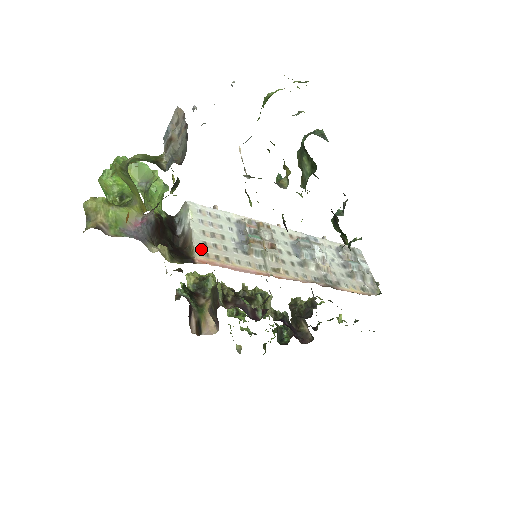
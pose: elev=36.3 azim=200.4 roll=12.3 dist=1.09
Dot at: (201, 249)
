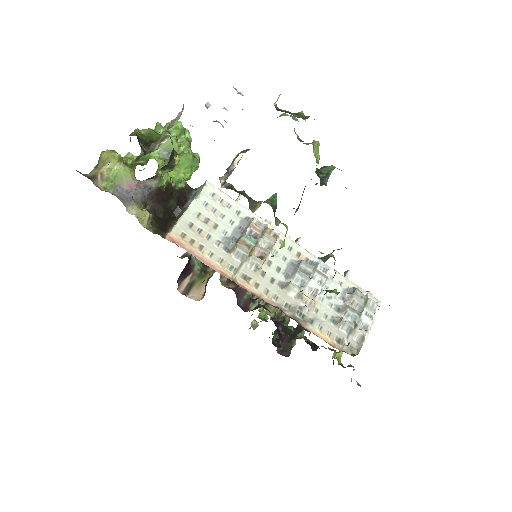
Dot at: (182, 228)
